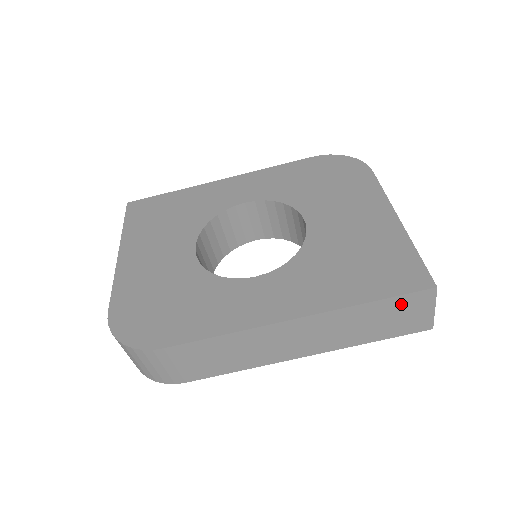
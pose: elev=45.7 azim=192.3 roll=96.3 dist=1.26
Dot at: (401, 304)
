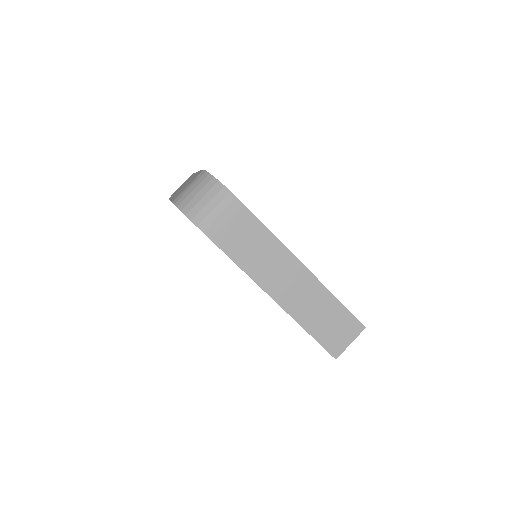
Dot at: (345, 320)
